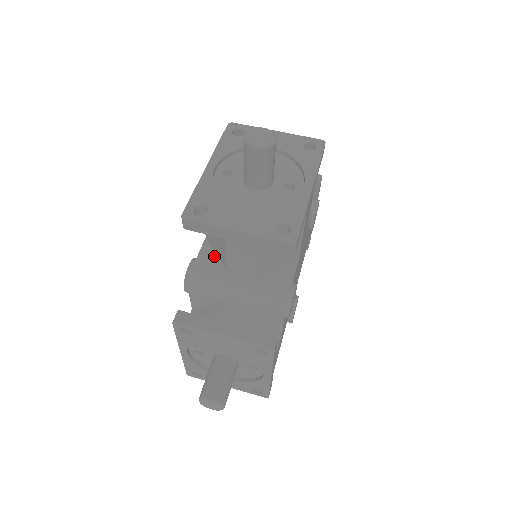
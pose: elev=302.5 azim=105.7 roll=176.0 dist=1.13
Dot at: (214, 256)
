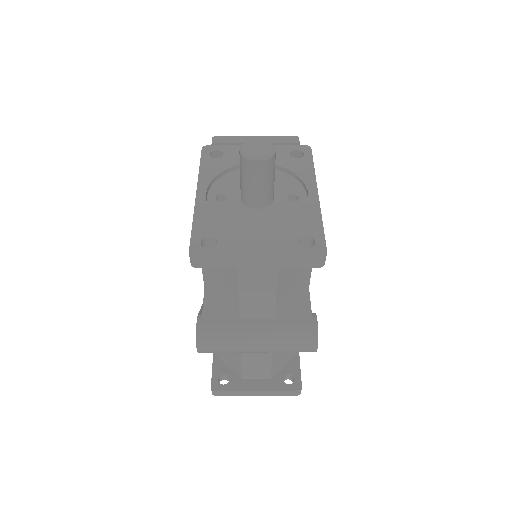
Dot at: occluded
